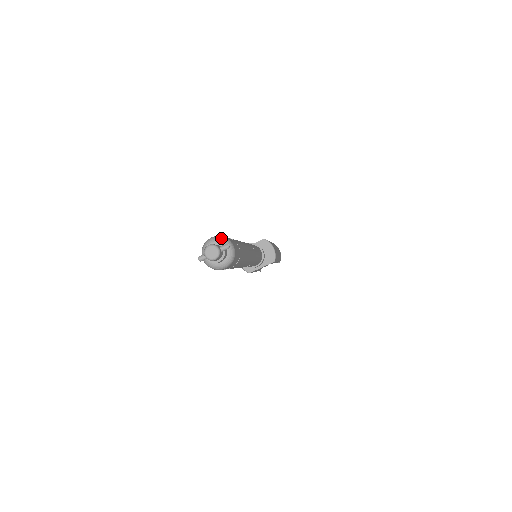
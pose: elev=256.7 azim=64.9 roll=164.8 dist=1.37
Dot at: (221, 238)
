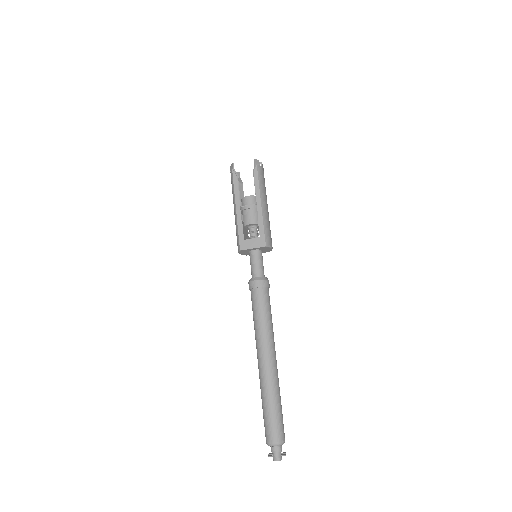
Dot at: (280, 445)
